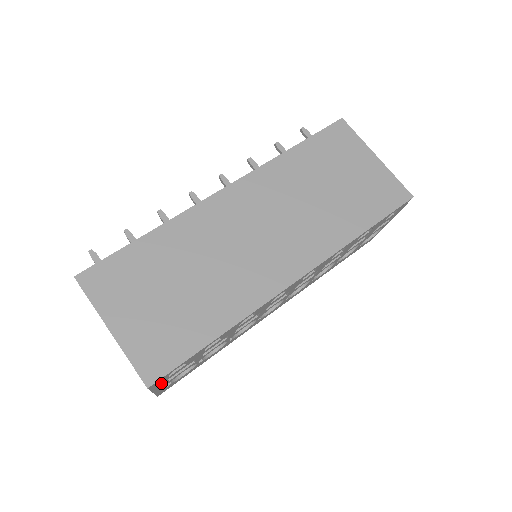
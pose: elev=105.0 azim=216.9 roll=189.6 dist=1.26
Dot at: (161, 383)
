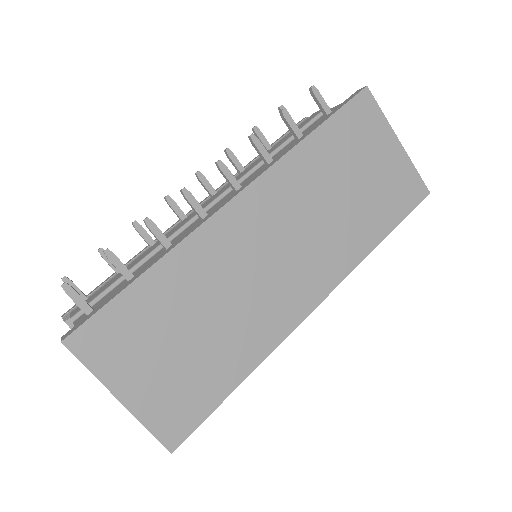
Dot at: occluded
